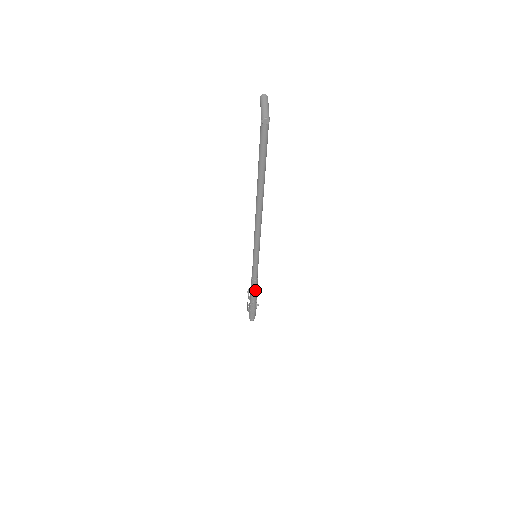
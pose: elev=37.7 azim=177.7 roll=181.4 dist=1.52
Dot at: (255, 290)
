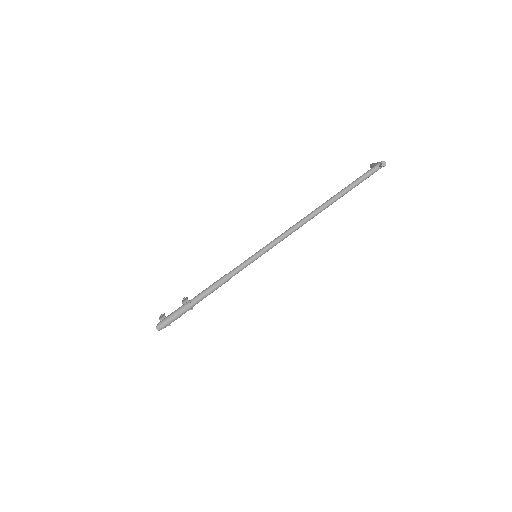
Dot at: (213, 289)
